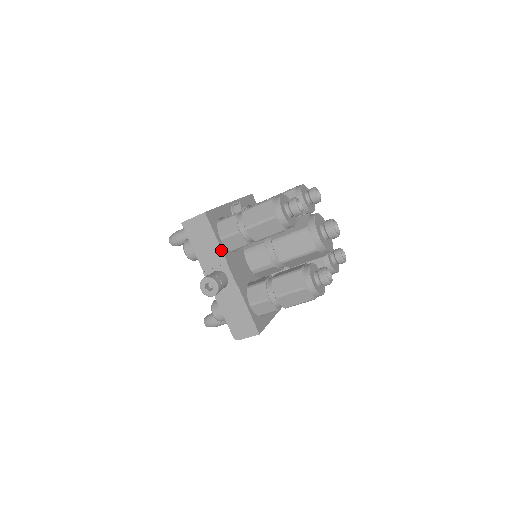
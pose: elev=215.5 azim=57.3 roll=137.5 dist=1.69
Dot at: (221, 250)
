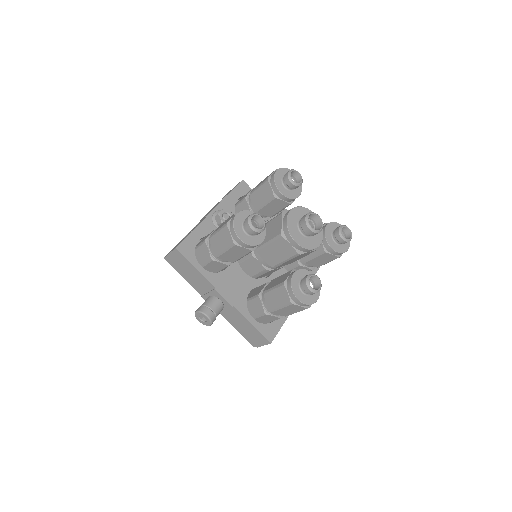
Dot at: (205, 278)
